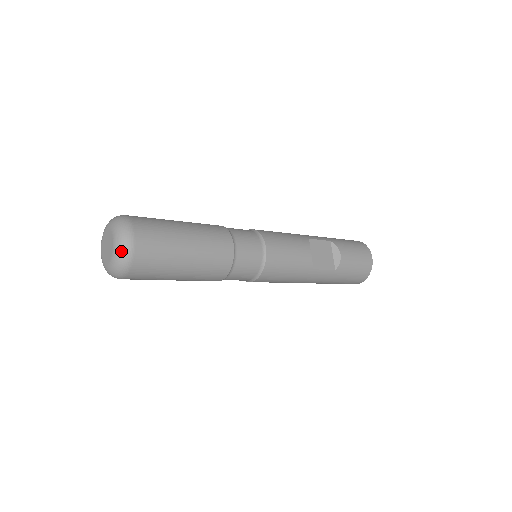
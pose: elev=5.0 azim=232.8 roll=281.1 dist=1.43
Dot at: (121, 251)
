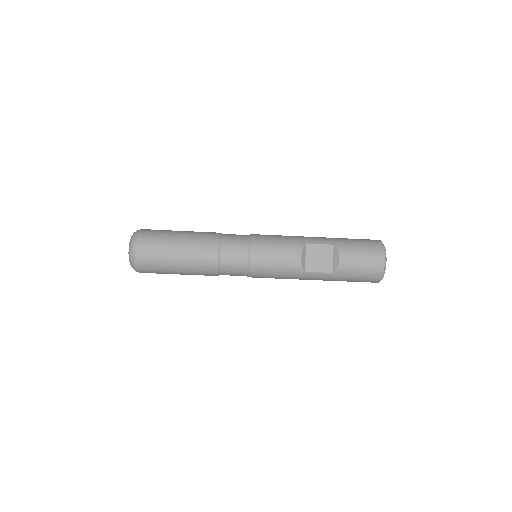
Dot at: (130, 258)
